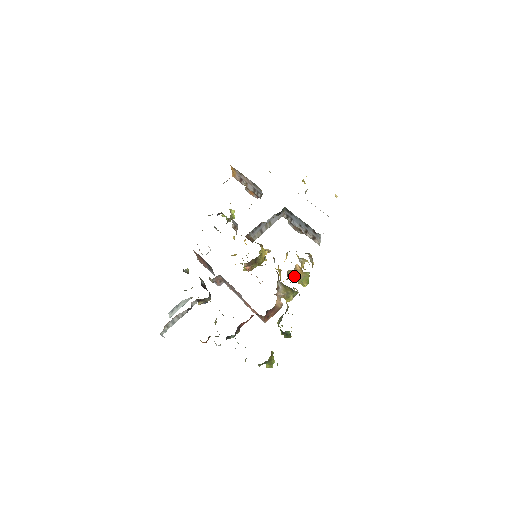
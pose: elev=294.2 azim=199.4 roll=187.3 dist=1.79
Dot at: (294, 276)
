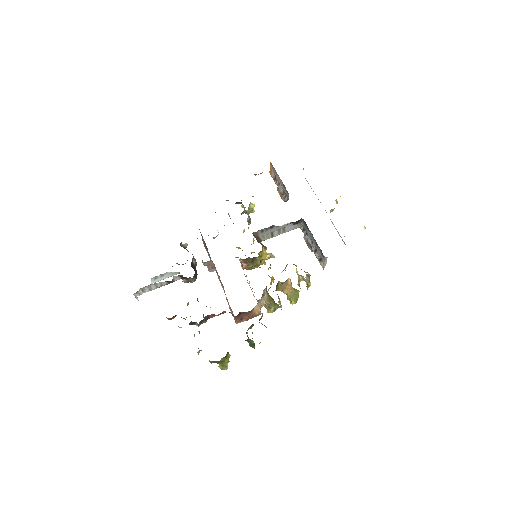
Dot at: (284, 289)
